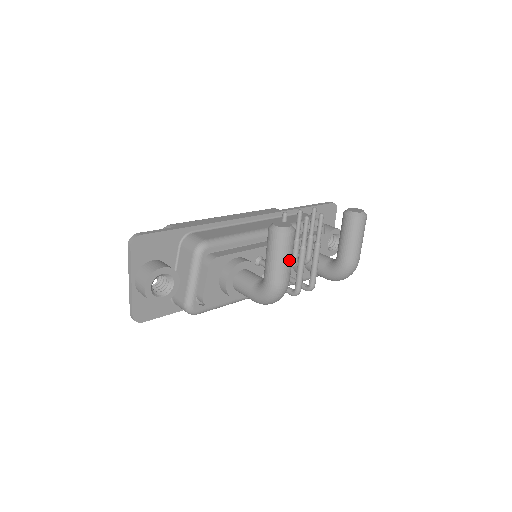
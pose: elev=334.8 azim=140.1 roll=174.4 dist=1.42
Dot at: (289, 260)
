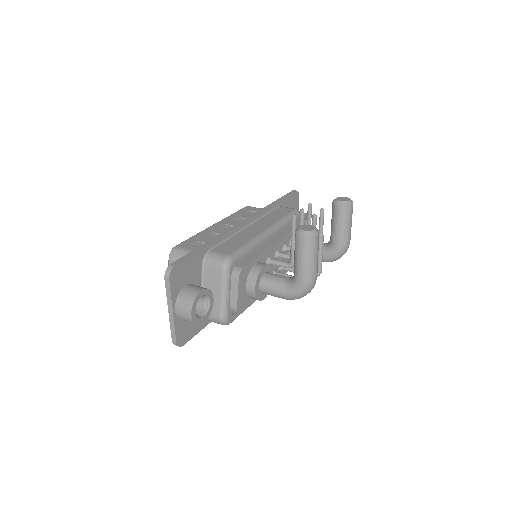
Dot at: (317, 257)
